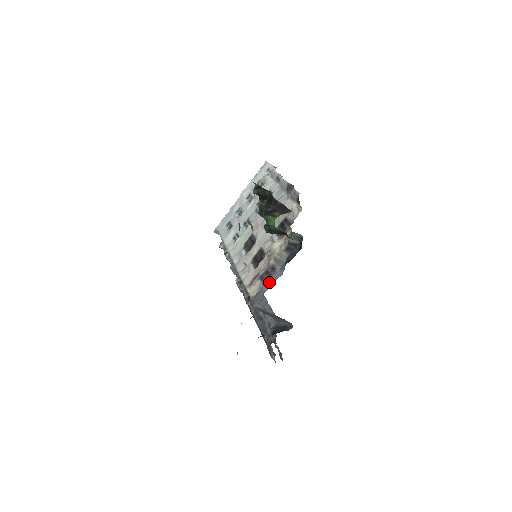
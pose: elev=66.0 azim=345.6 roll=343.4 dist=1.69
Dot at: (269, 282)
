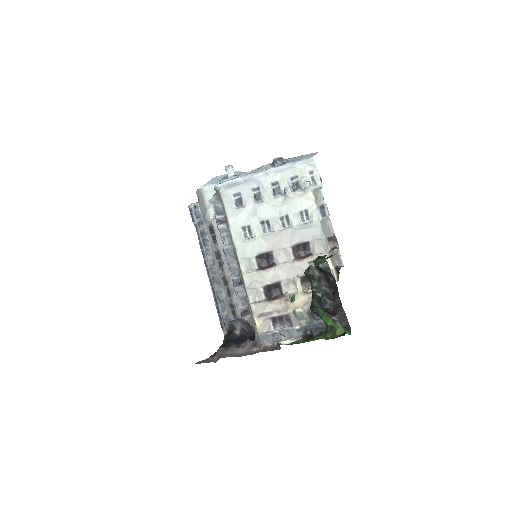
Dot at: (283, 334)
